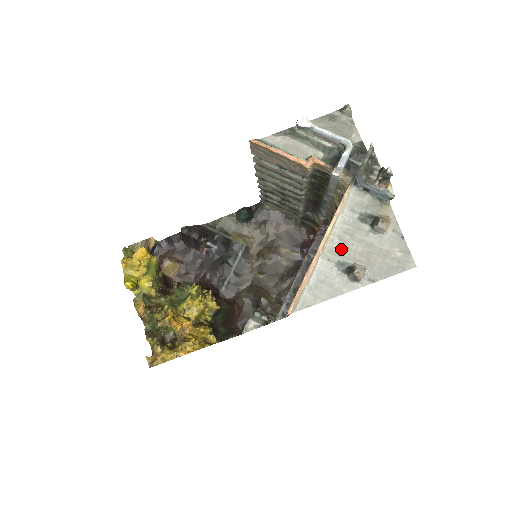
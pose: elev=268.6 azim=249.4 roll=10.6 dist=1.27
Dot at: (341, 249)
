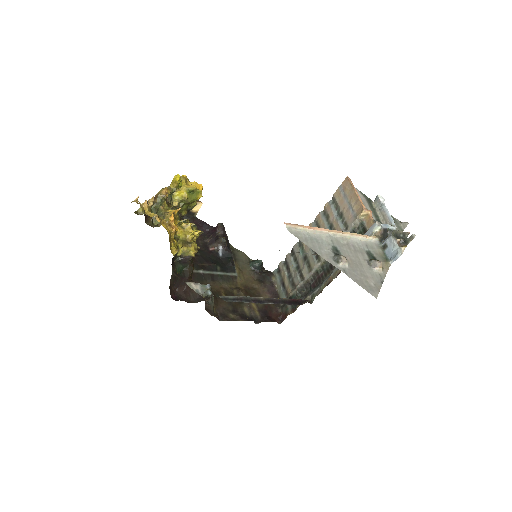
Dot at: (343, 246)
